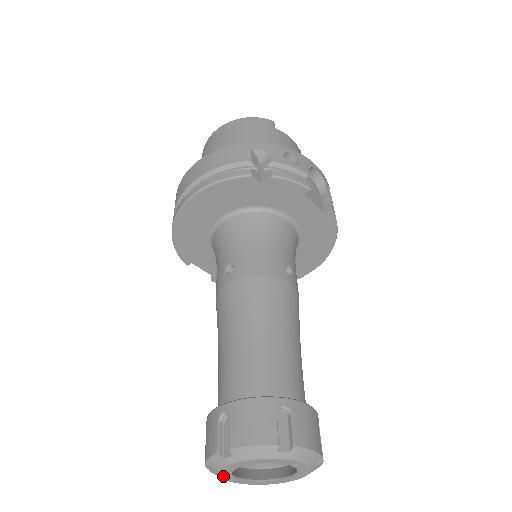
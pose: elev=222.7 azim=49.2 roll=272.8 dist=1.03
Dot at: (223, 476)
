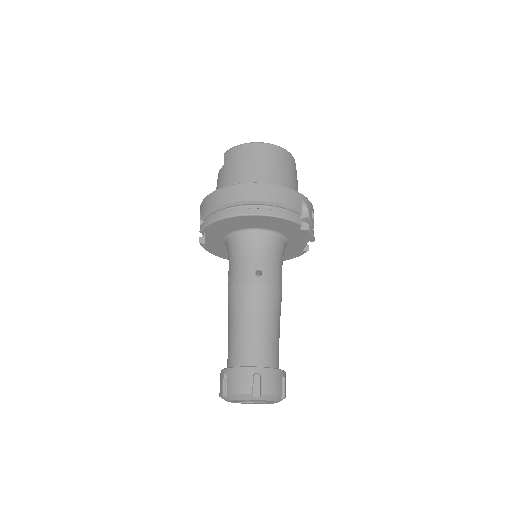
Dot at: (233, 400)
